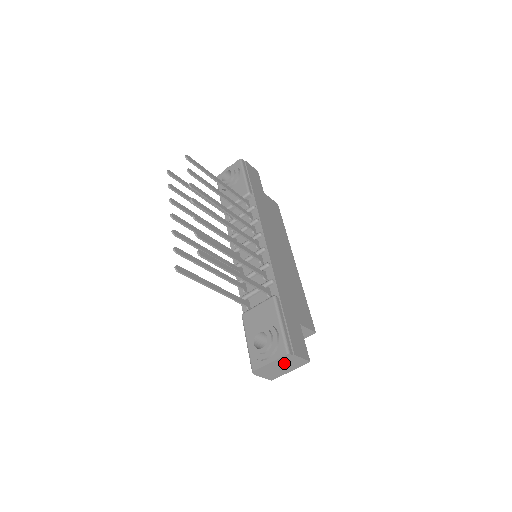
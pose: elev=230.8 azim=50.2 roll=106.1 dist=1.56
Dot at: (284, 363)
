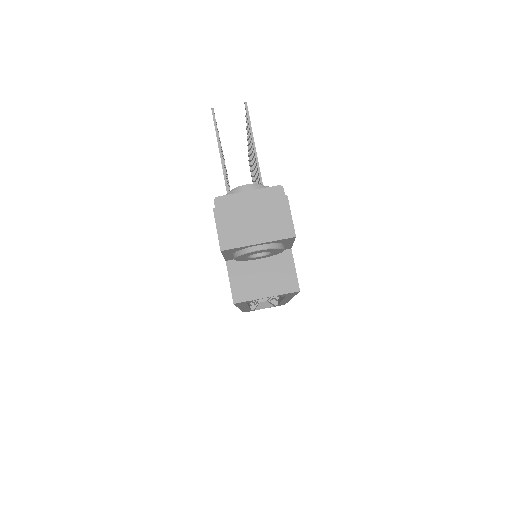
Dot at: (264, 209)
